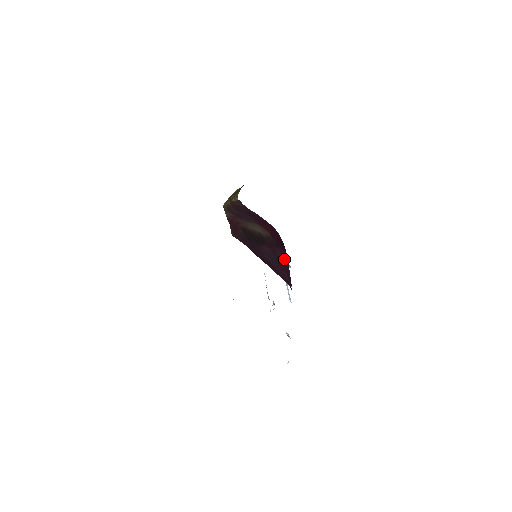
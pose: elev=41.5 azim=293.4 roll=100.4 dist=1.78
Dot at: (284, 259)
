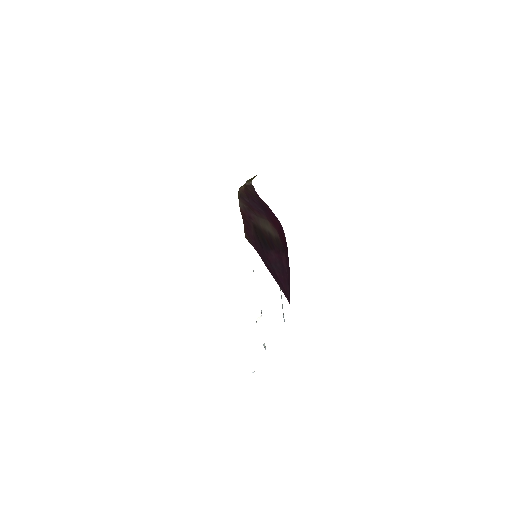
Dot at: (288, 268)
